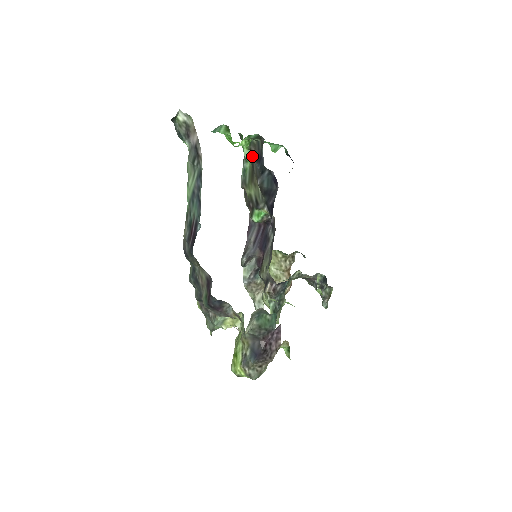
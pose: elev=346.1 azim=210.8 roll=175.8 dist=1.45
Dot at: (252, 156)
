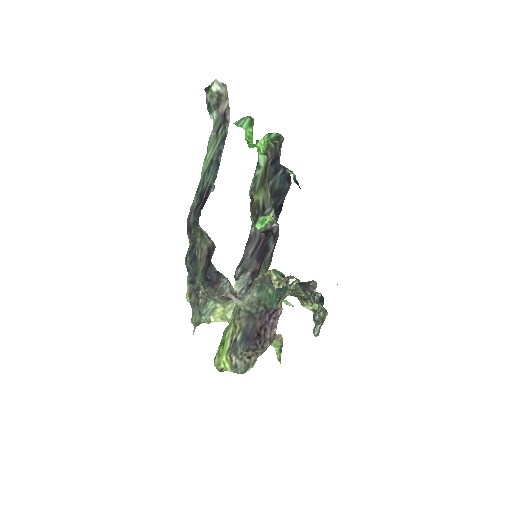
Dot at: (267, 161)
